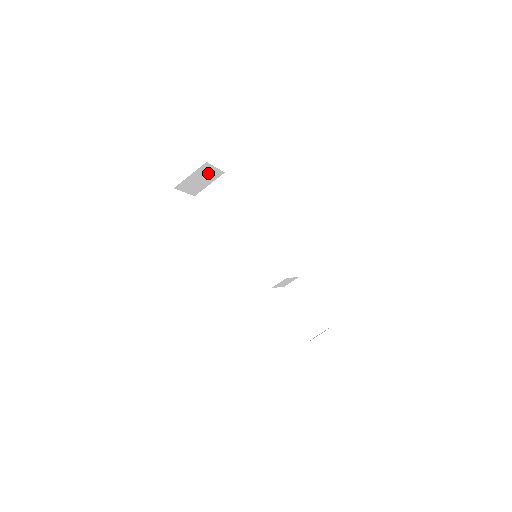
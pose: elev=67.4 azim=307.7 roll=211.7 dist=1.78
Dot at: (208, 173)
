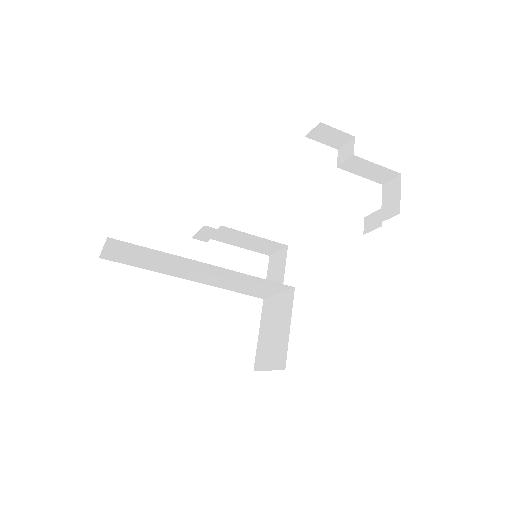
Dot at: occluded
